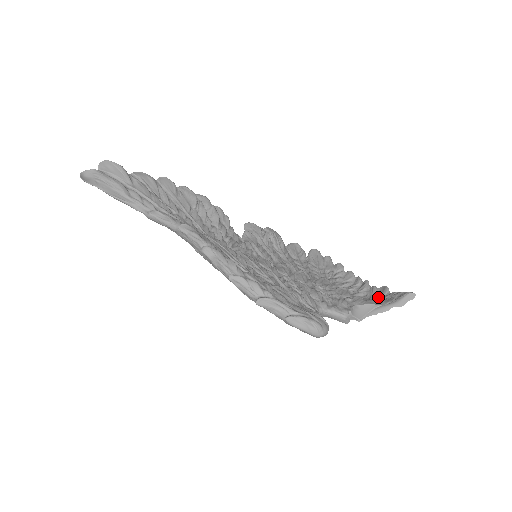
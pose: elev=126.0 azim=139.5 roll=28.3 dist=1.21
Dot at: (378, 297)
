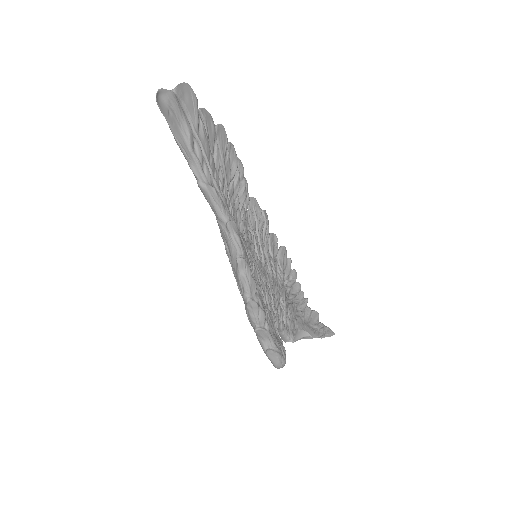
Dot at: (311, 323)
